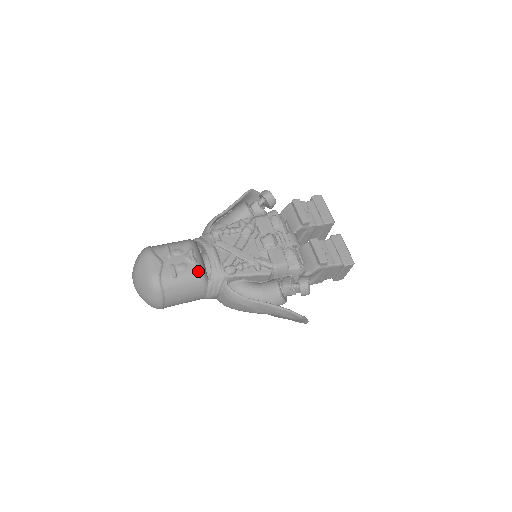
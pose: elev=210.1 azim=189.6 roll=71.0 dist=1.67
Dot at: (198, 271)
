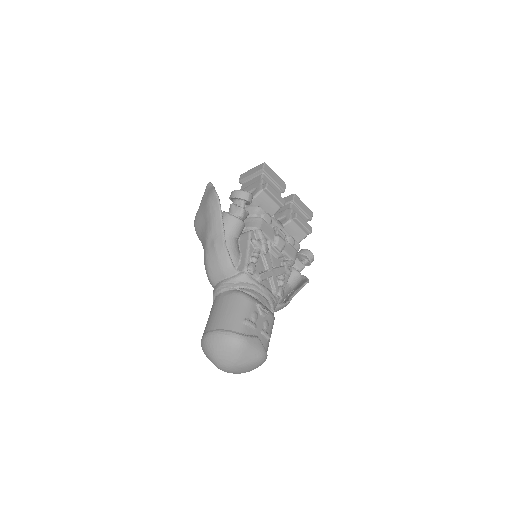
Dot at: (273, 316)
